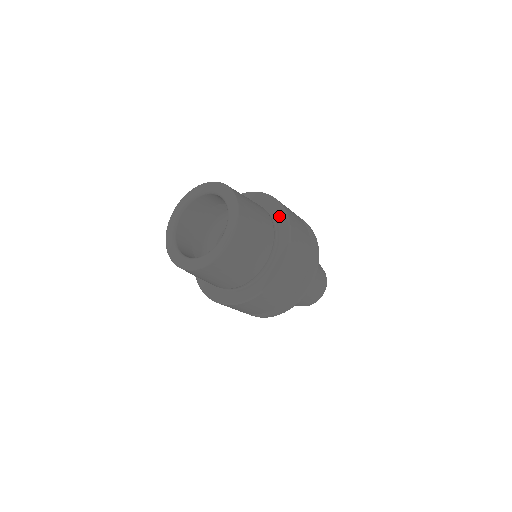
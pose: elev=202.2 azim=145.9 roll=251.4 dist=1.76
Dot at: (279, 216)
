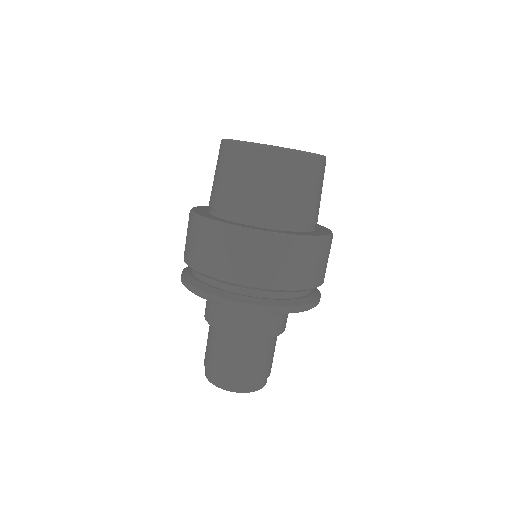
Dot at: (324, 231)
